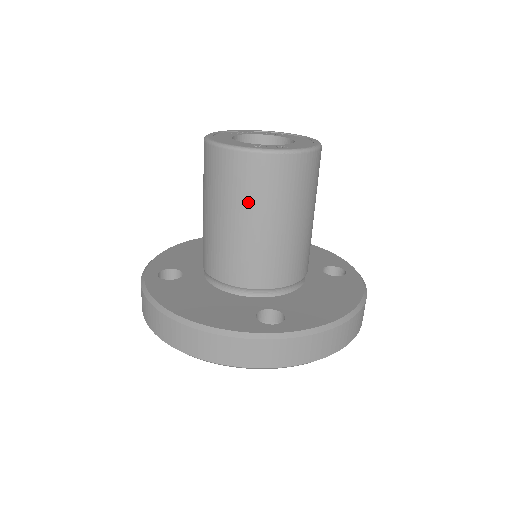
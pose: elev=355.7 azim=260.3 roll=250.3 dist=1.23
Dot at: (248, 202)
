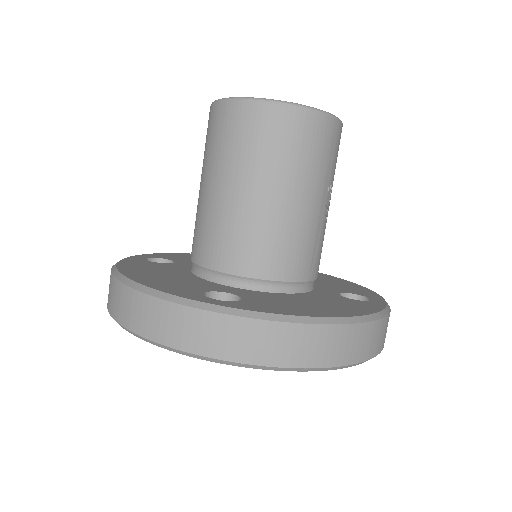
Dot at: (229, 160)
